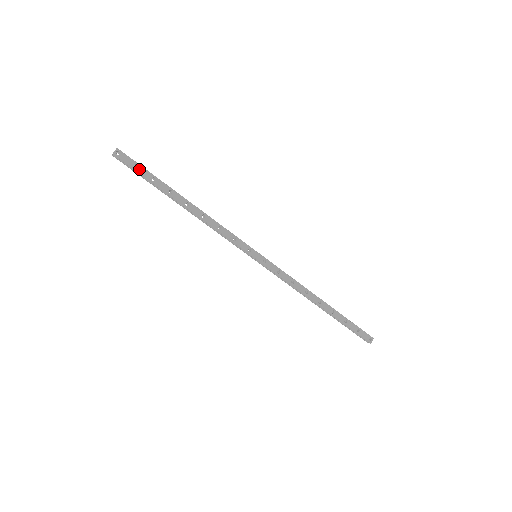
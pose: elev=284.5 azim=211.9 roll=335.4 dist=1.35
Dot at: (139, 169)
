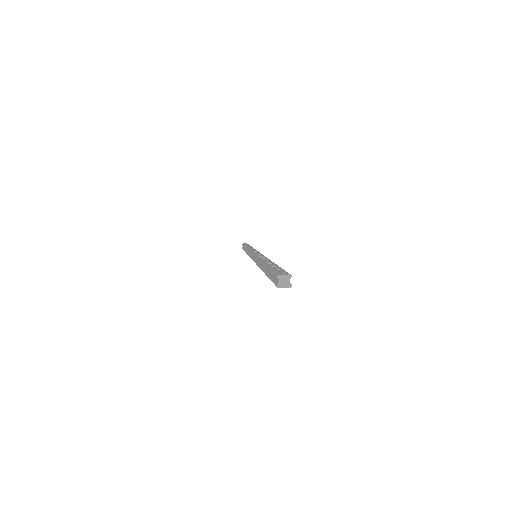
Dot at: occluded
